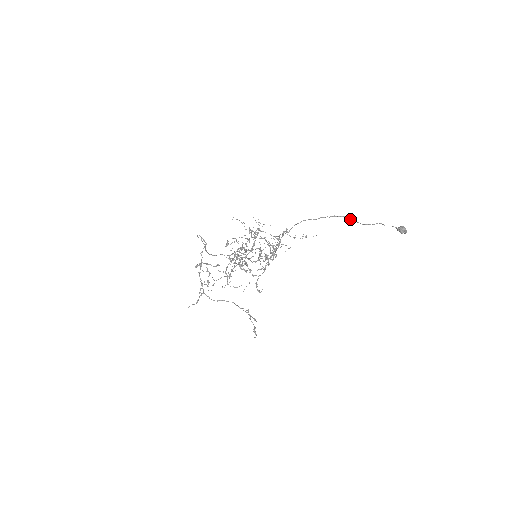
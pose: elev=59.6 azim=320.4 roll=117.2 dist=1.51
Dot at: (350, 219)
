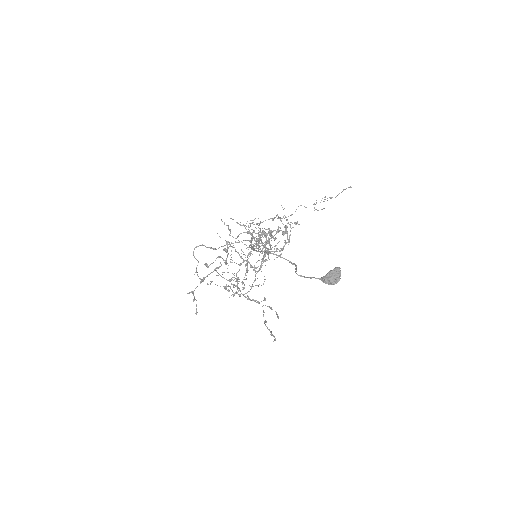
Dot at: occluded
